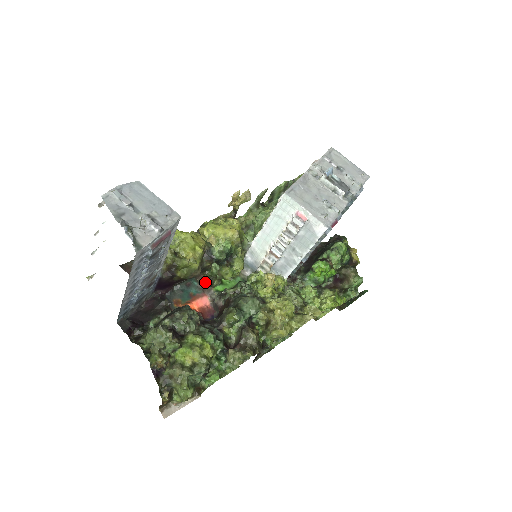
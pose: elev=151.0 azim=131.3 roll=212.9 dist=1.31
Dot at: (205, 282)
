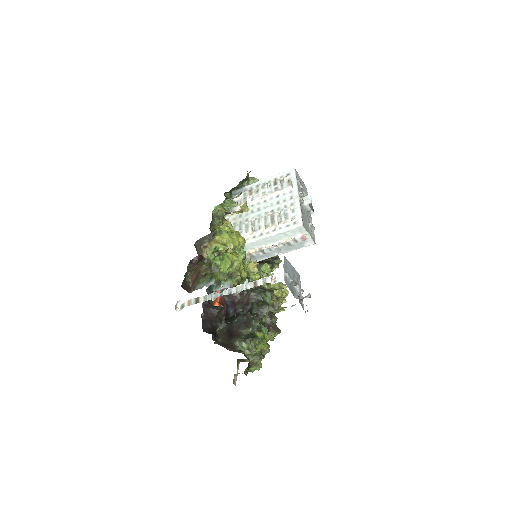
Dot at: occluded
